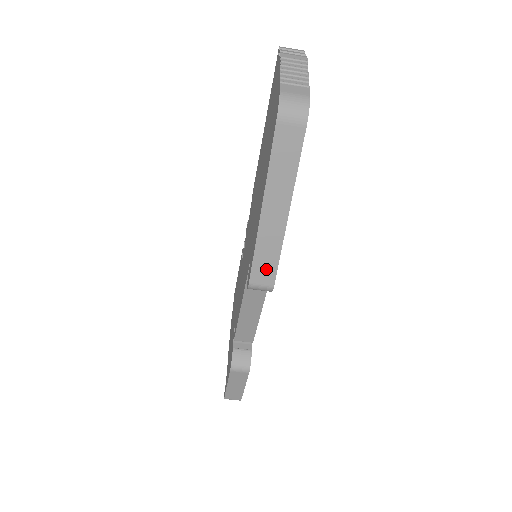
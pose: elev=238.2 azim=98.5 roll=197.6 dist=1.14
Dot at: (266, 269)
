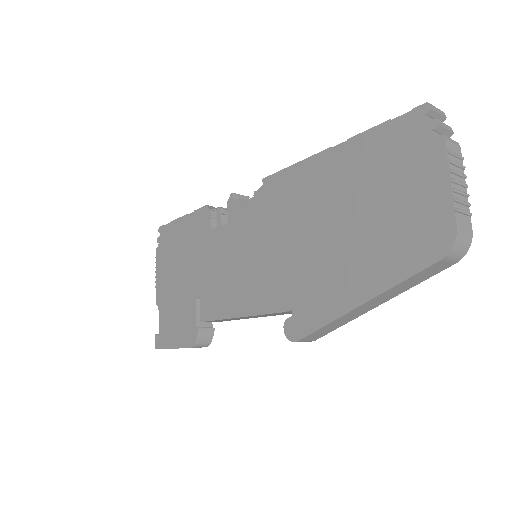
Dot at: (321, 334)
